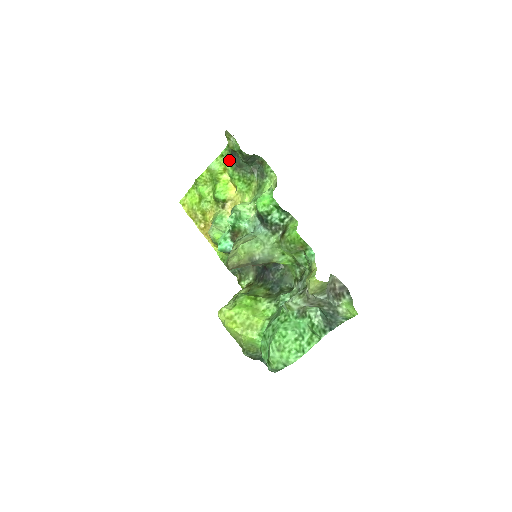
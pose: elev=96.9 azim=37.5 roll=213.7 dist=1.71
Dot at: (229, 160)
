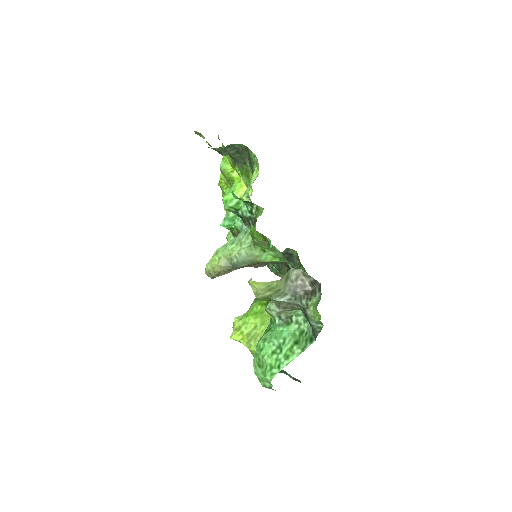
Dot at: (229, 156)
